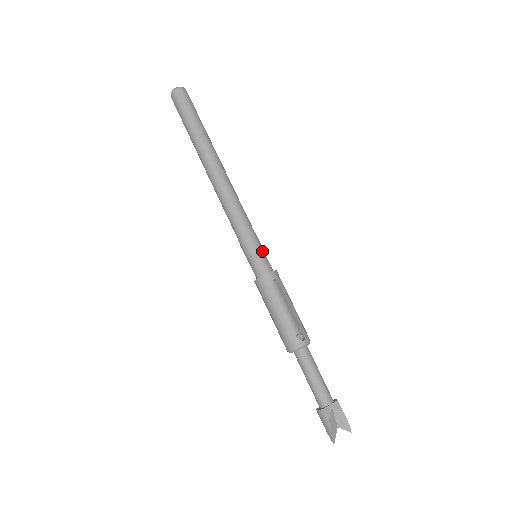
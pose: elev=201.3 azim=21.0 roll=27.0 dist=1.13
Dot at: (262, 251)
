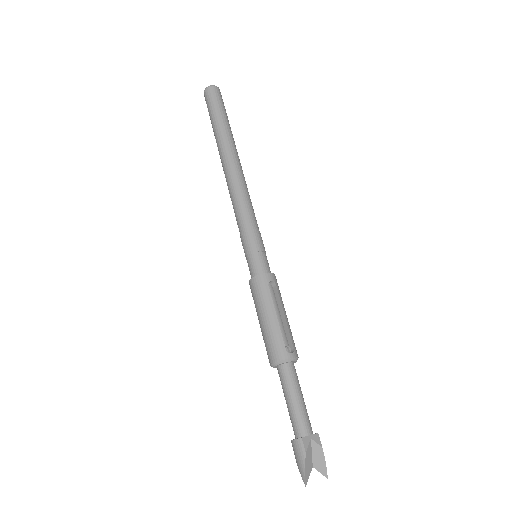
Dot at: (264, 251)
